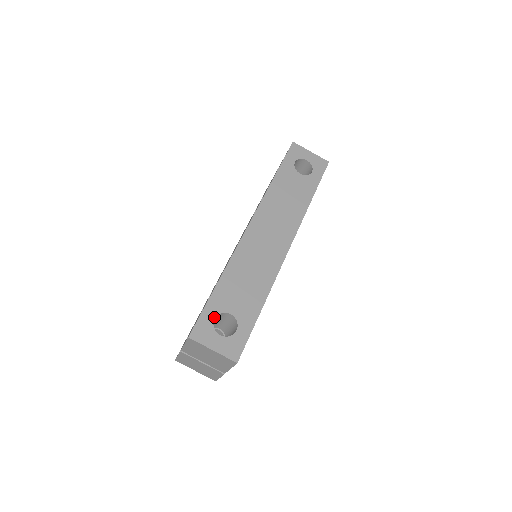
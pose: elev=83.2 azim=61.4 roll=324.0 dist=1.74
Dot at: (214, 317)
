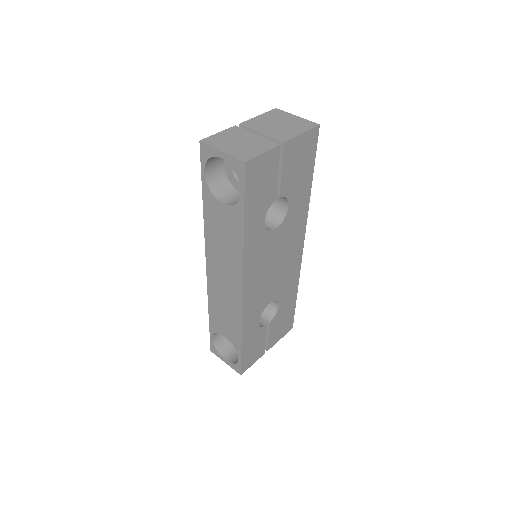
Dot at: occluded
